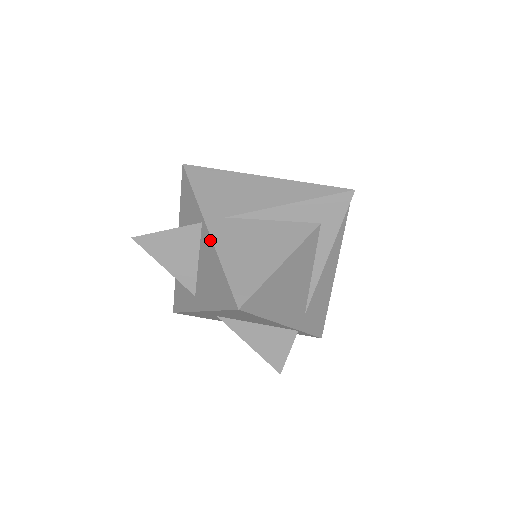
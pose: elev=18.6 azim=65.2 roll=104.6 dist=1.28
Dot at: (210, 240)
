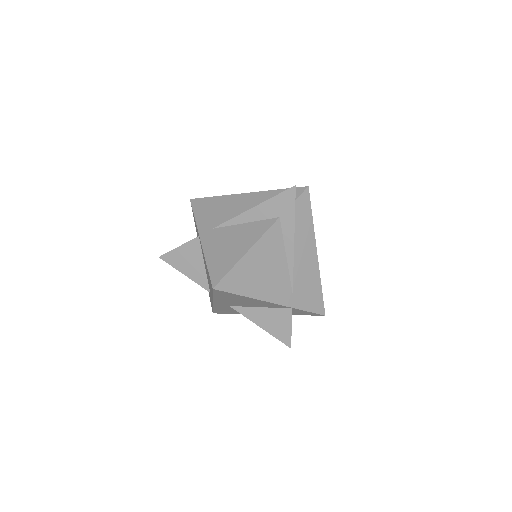
Dot at: occluded
